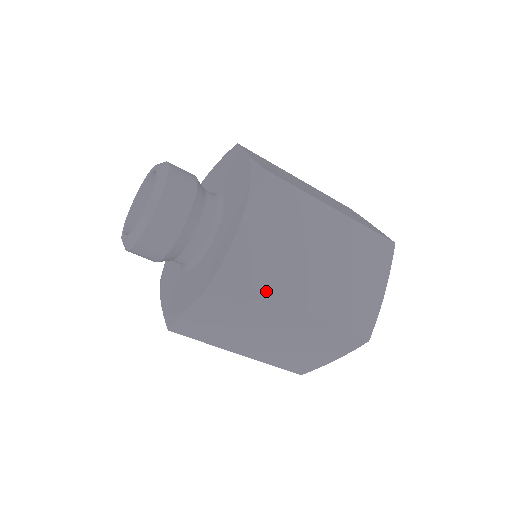
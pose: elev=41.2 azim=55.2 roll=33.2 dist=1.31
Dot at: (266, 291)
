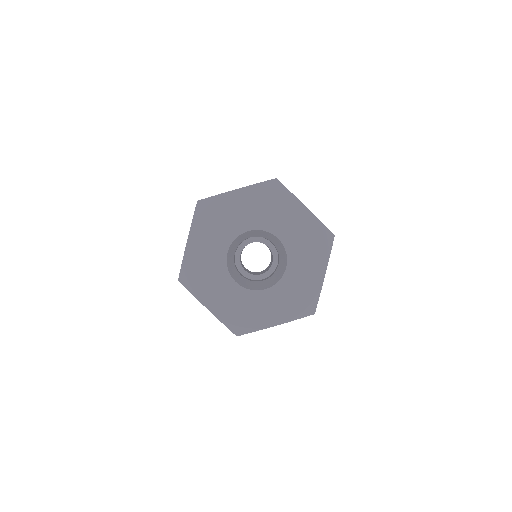
Dot at: occluded
